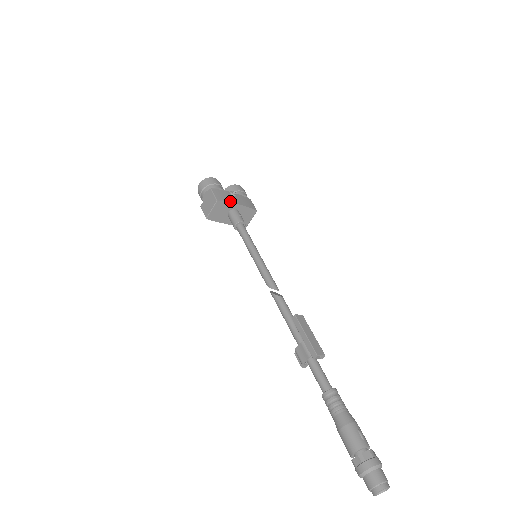
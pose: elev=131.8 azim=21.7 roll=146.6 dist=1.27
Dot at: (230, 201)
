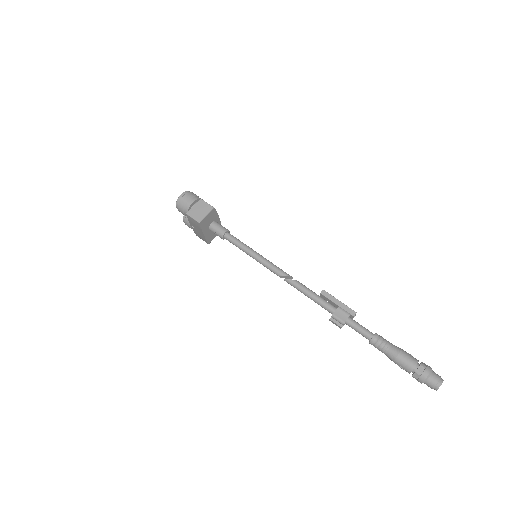
Dot at: (216, 212)
